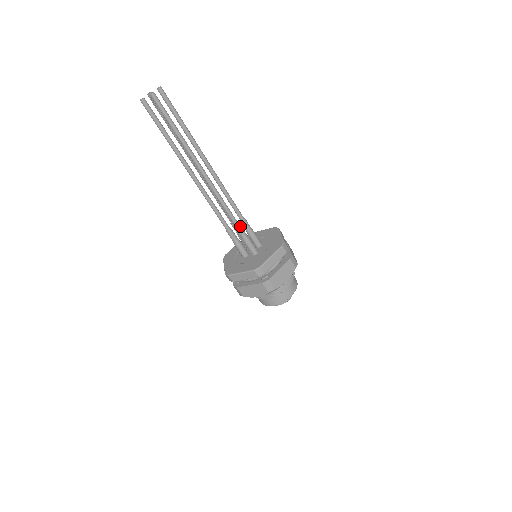
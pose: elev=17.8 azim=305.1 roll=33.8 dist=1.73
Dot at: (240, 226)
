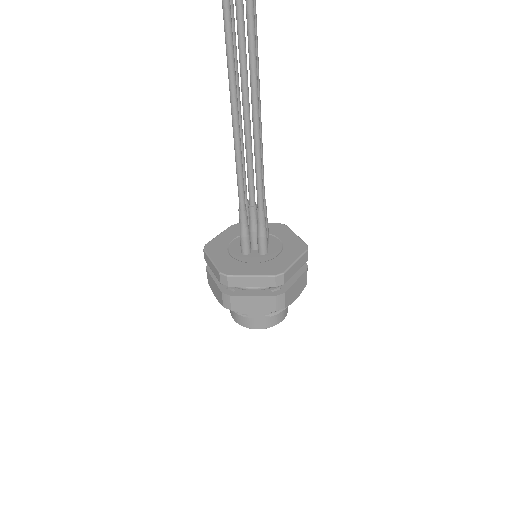
Dot at: occluded
